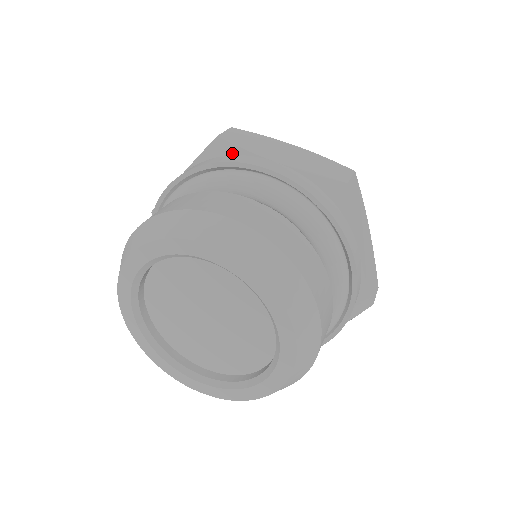
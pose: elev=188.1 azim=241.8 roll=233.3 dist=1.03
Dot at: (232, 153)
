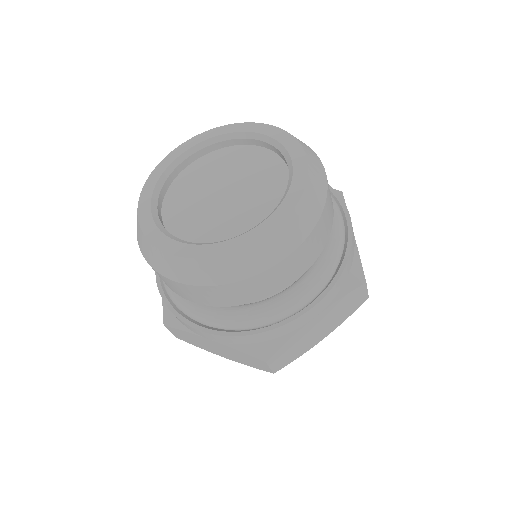
Dot at: occluded
